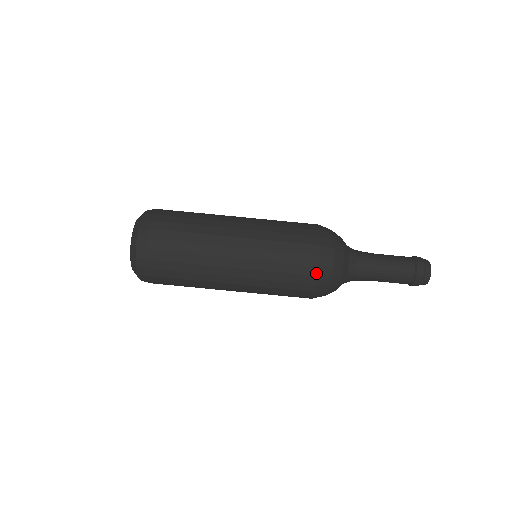
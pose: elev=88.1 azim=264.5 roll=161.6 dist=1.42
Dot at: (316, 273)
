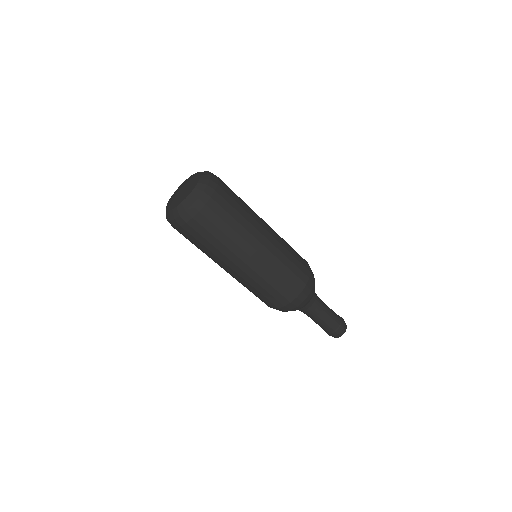
Dot at: (269, 306)
